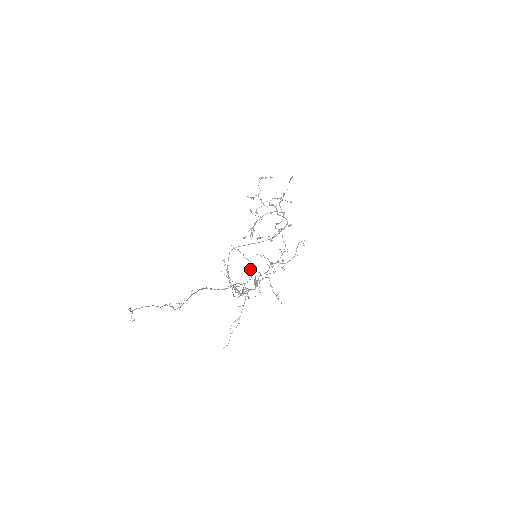
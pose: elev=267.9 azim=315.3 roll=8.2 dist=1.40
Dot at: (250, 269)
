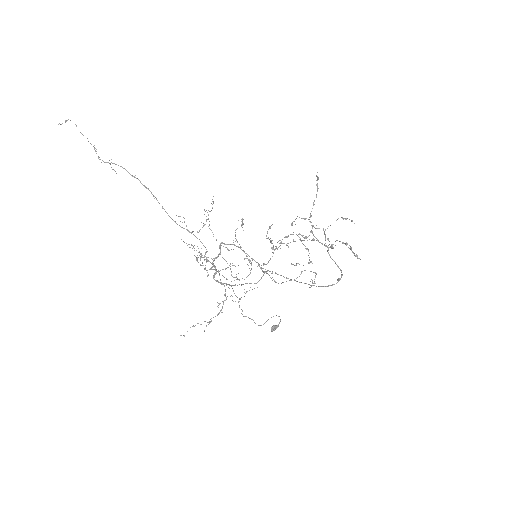
Dot at: (206, 221)
